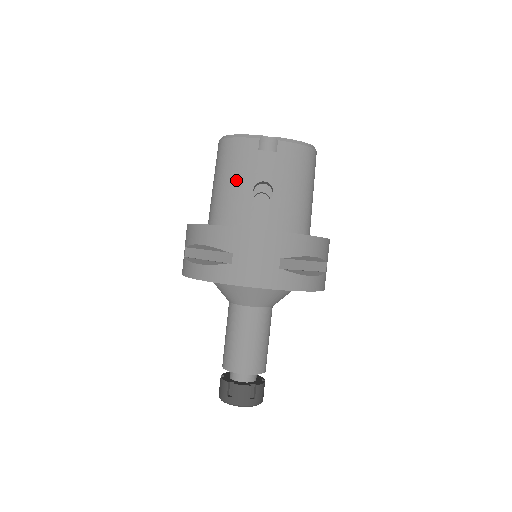
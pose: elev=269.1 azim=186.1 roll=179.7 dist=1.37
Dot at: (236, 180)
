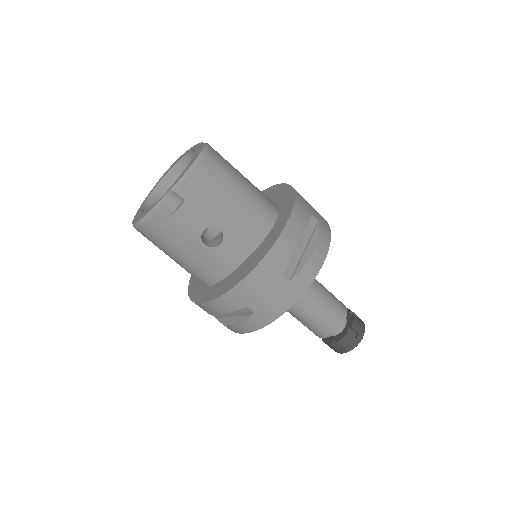
Dot at: (184, 250)
